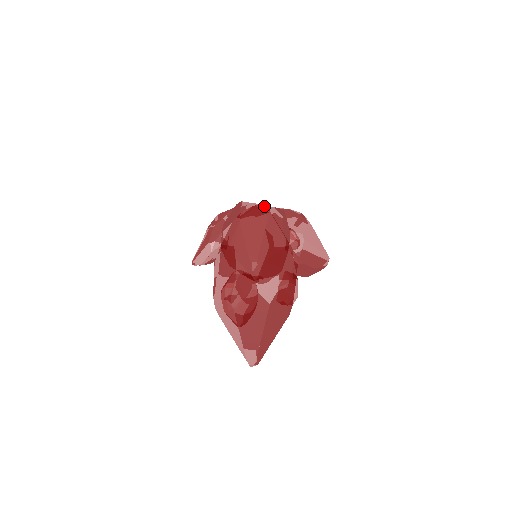
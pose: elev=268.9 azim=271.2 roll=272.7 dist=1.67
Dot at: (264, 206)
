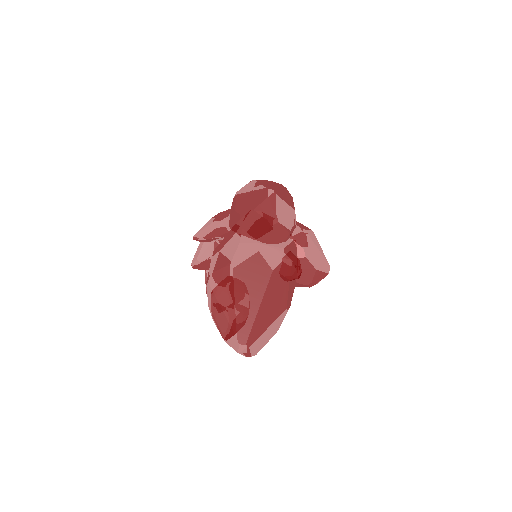
Dot at: occluded
